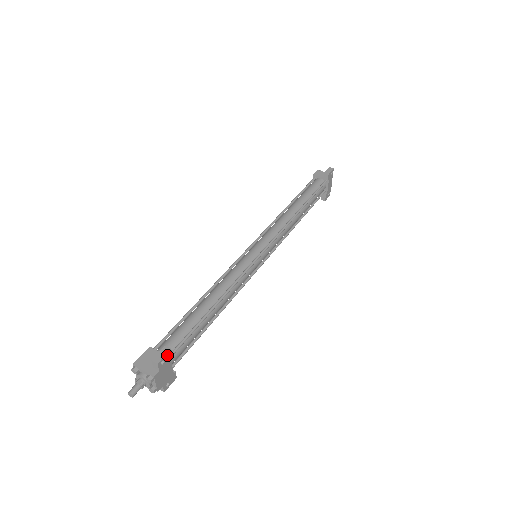
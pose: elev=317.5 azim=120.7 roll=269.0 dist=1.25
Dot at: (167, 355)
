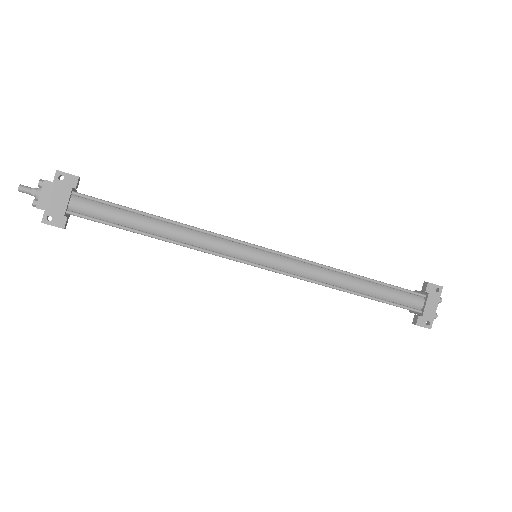
Dot at: (71, 178)
